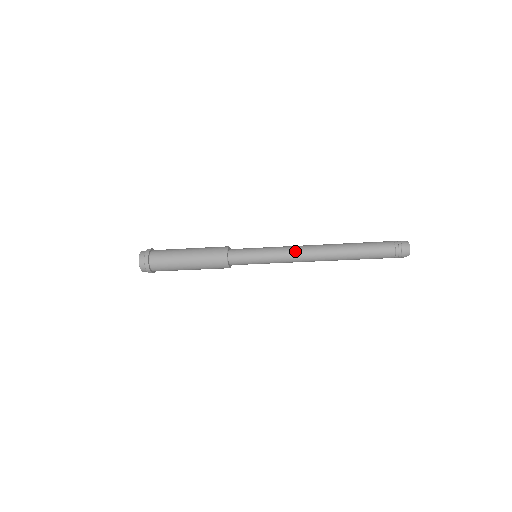
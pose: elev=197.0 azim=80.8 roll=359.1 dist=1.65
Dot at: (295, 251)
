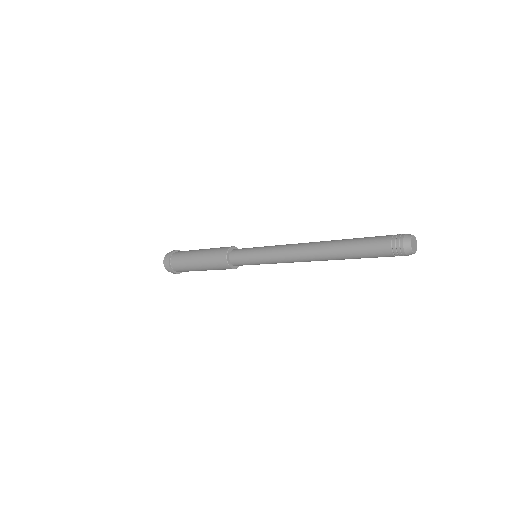
Dot at: (288, 245)
